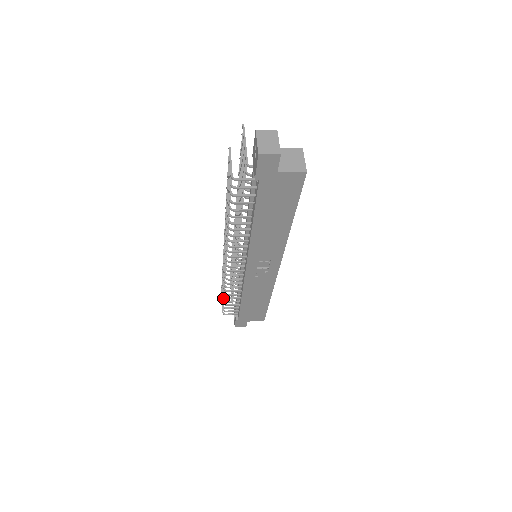
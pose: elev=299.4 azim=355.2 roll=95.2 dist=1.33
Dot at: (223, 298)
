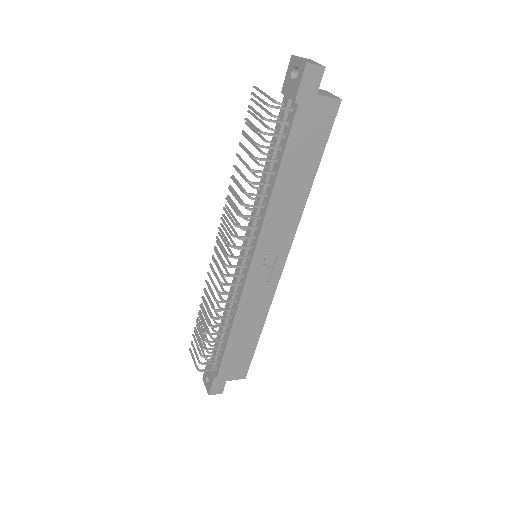
Dot at: (204, 338)
